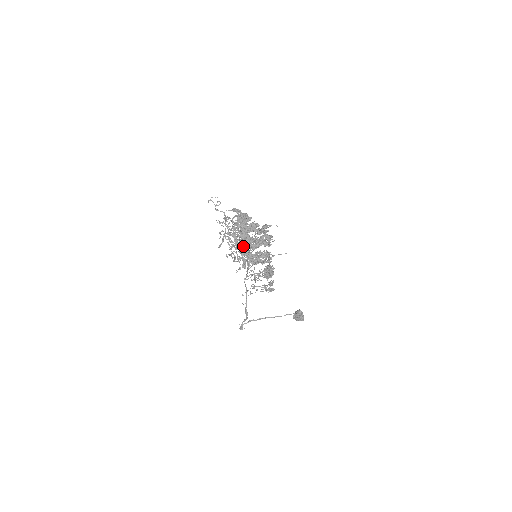
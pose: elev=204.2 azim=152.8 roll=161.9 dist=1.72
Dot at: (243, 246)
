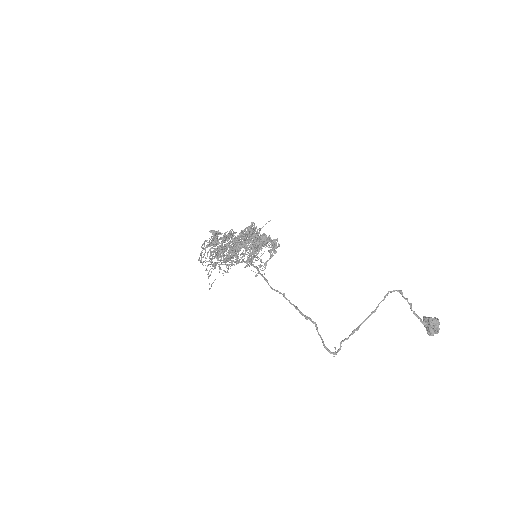
Dot at: occluded
